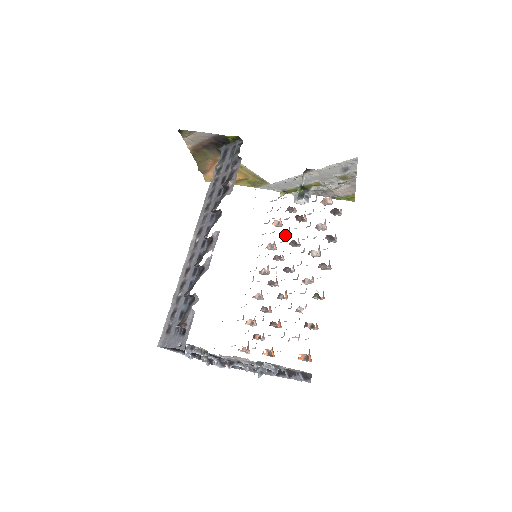
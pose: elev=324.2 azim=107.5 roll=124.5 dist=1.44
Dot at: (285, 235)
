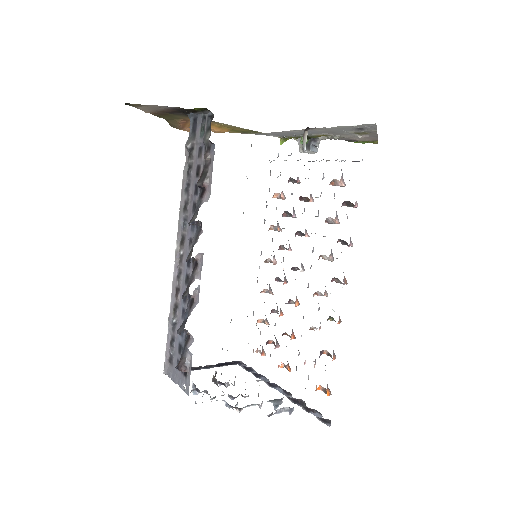
Dot at: (290, 216)
